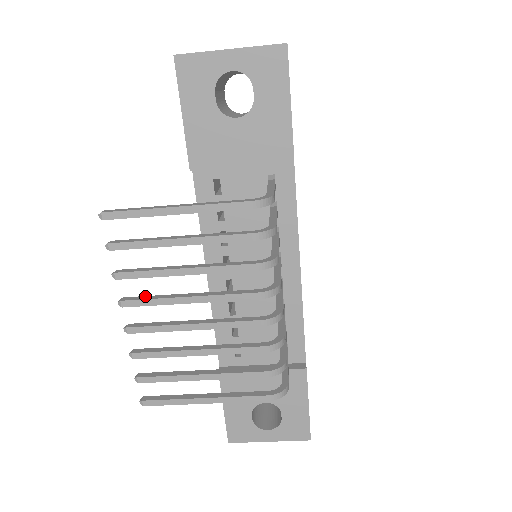
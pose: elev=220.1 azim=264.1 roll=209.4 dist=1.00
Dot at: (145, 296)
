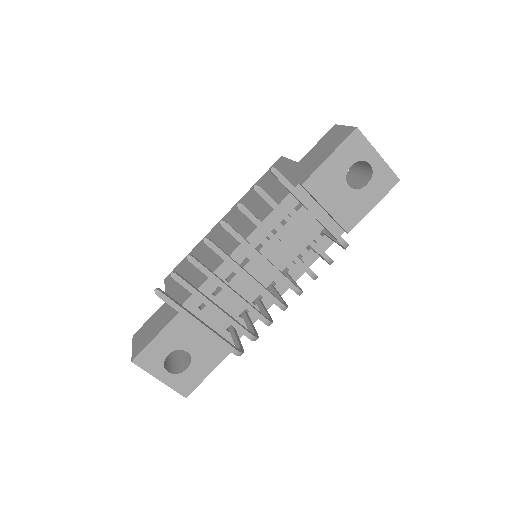
Dot at: occluded
